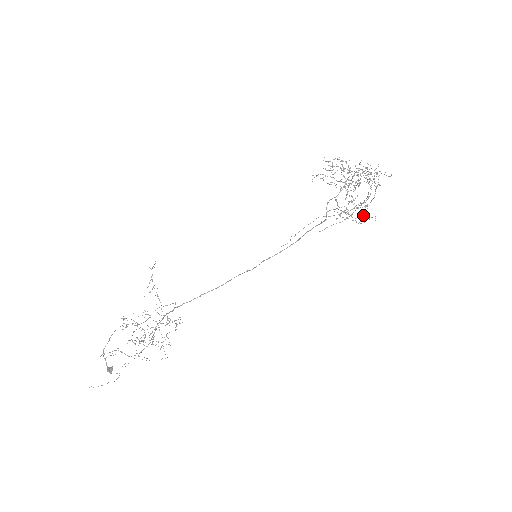
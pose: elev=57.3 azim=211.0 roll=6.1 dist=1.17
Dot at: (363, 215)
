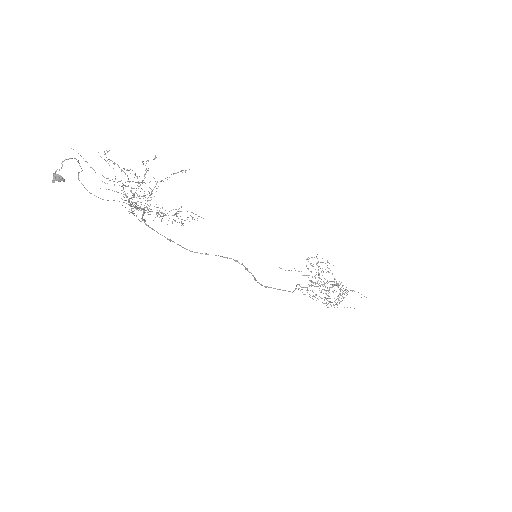
Dot at: occluded
